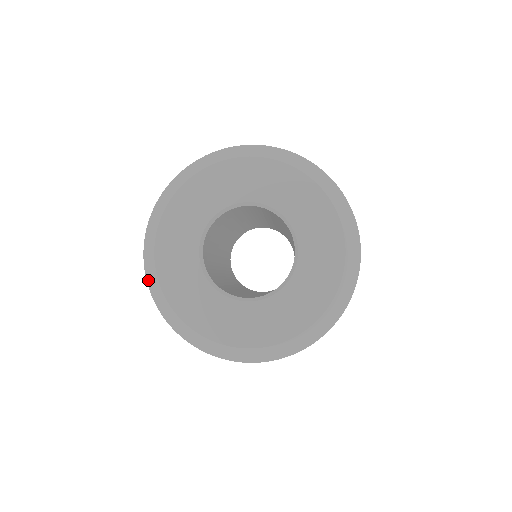
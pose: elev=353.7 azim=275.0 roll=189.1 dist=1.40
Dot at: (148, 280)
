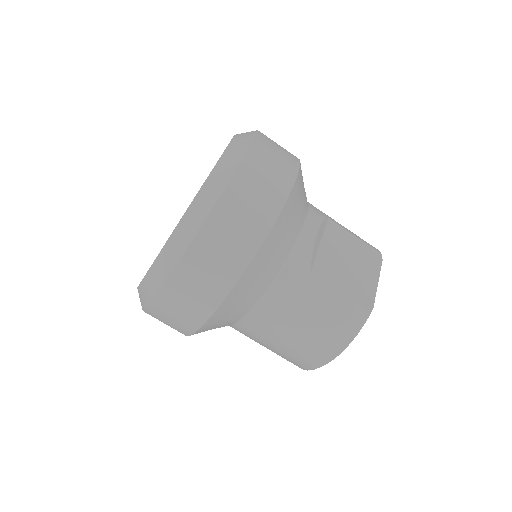
Dot at: occluded
